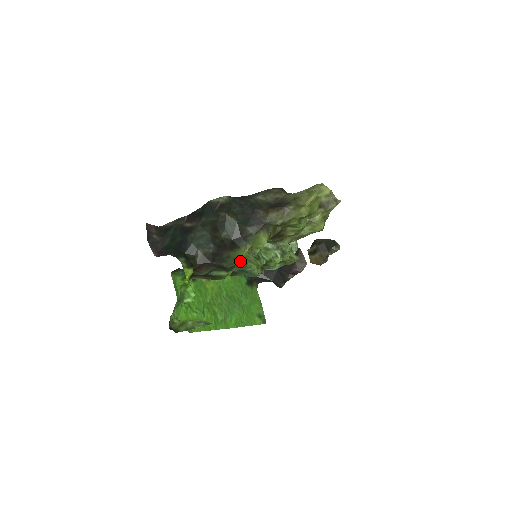
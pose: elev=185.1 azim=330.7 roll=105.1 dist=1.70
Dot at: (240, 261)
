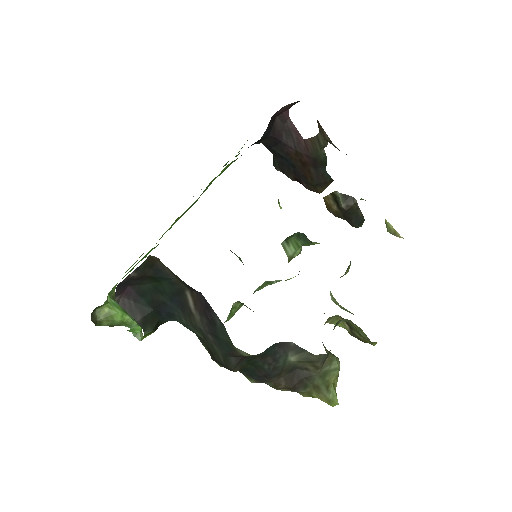
Dot at: occluded
